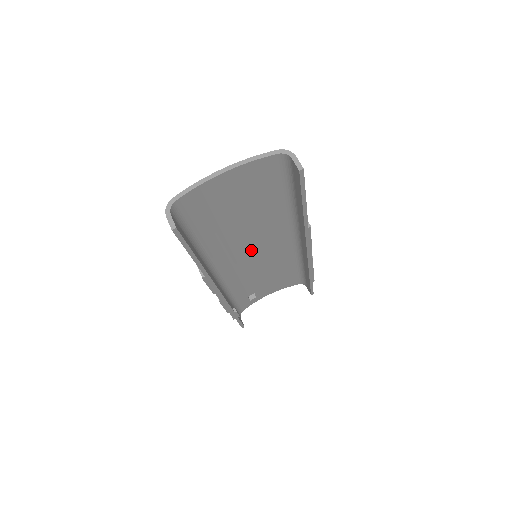
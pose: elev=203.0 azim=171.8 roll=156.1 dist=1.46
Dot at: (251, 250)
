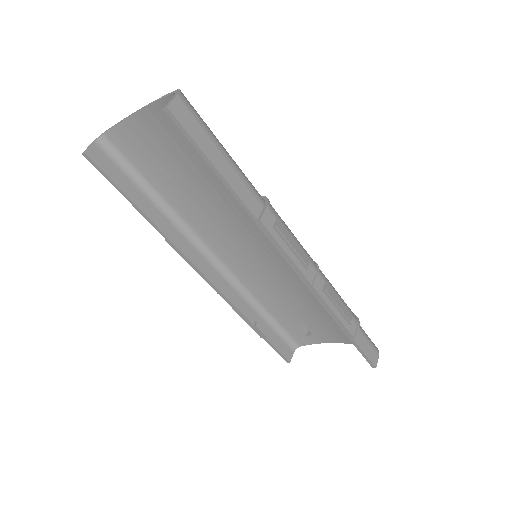
Dot at: (253, 247)
